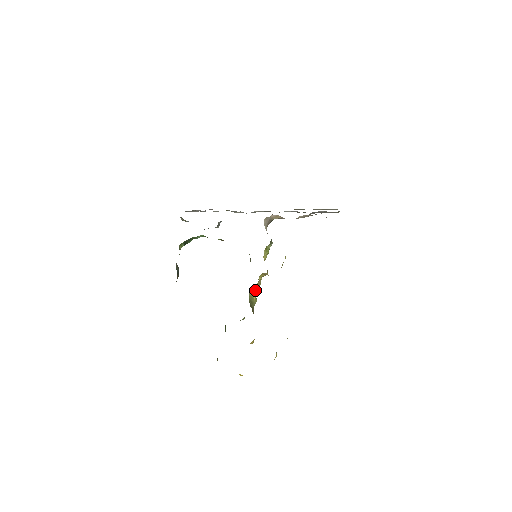
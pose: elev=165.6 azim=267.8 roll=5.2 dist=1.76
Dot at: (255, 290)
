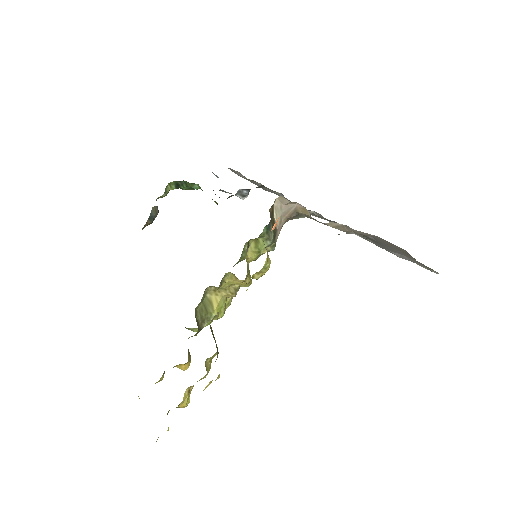
Dot at: (228, 301)
